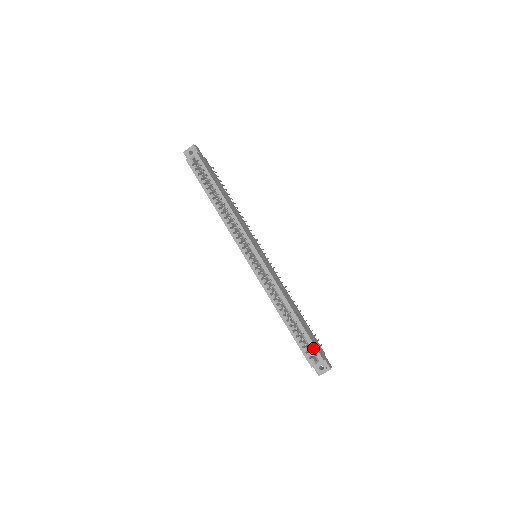
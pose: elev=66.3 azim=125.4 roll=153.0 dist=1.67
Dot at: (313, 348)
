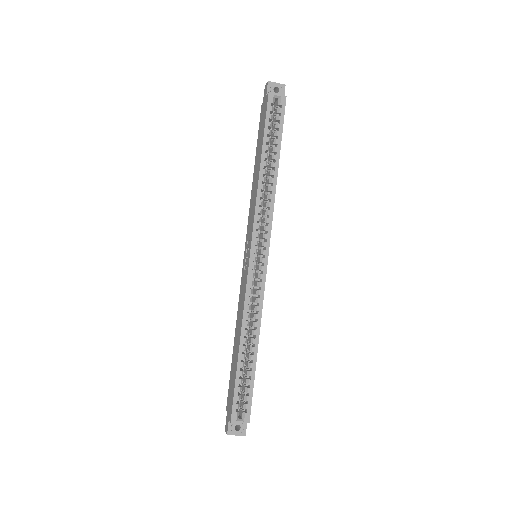
Dot at: (249, 402)
